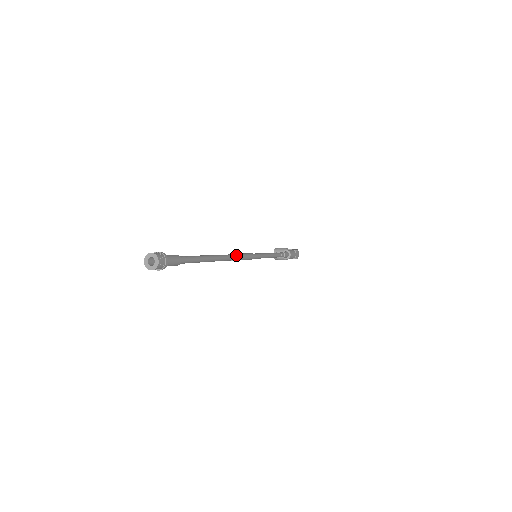
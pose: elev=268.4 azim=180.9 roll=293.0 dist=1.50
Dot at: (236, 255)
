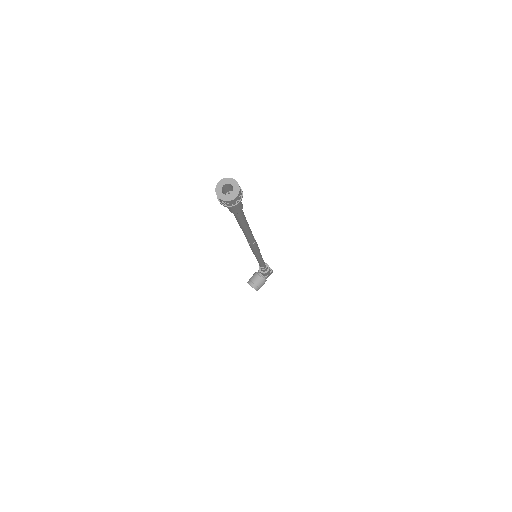
Dot at: occluded
